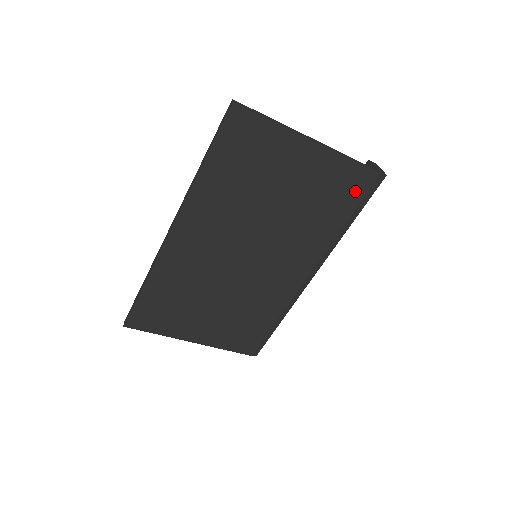
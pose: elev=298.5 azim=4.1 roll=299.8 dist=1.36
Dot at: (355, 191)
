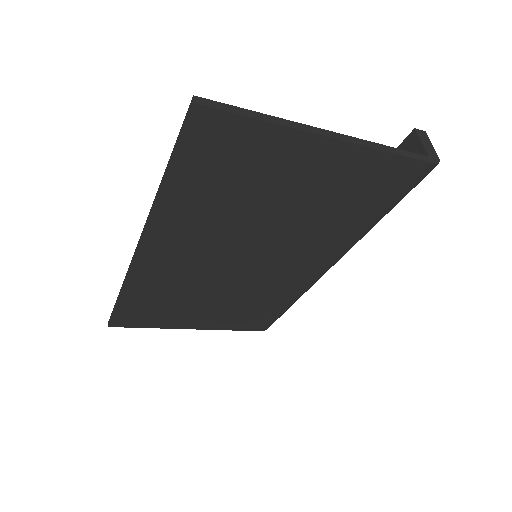
Dot at: (390, 185)
